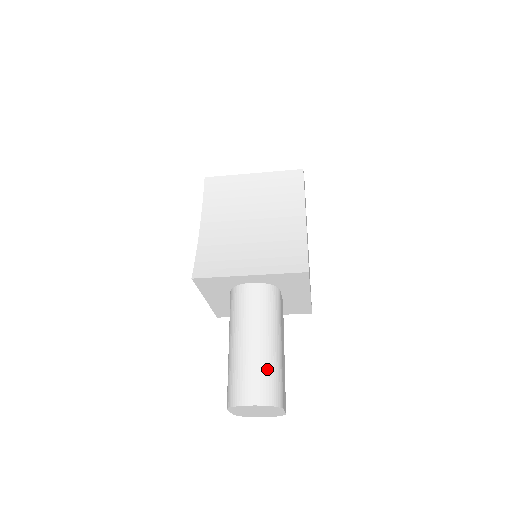
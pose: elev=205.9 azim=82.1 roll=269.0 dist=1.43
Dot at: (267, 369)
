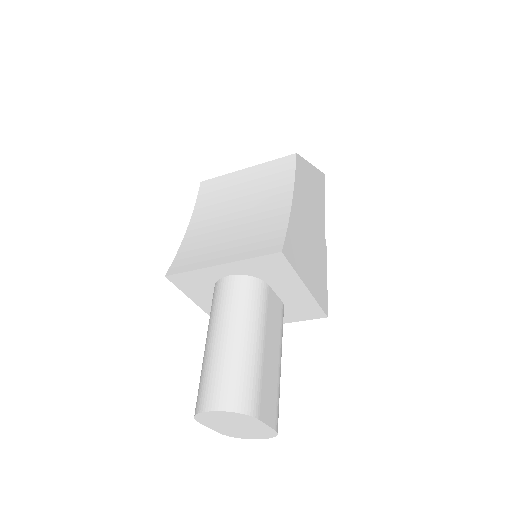
Dot at: (235, 369)
